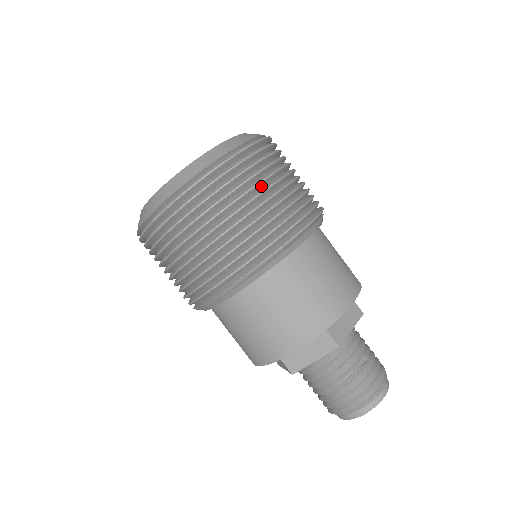
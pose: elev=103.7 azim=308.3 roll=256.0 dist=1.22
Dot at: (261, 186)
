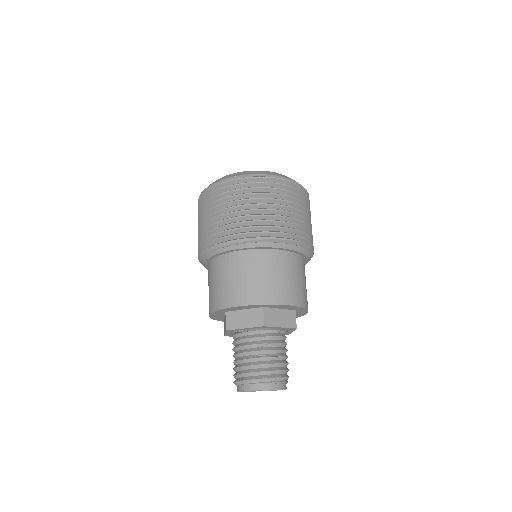
Dot at: (279, 203)
